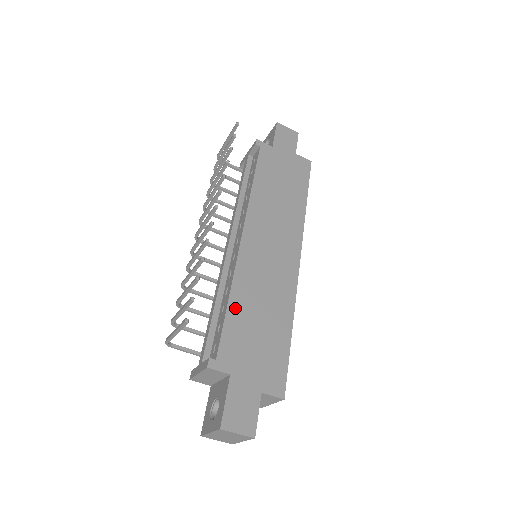
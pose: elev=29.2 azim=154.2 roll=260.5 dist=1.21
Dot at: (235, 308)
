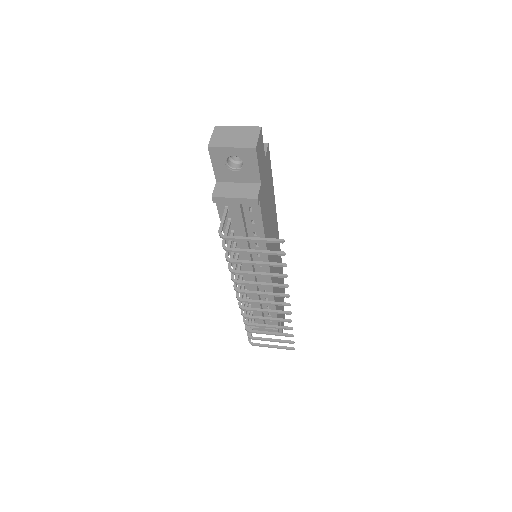
Dot at: occluded
